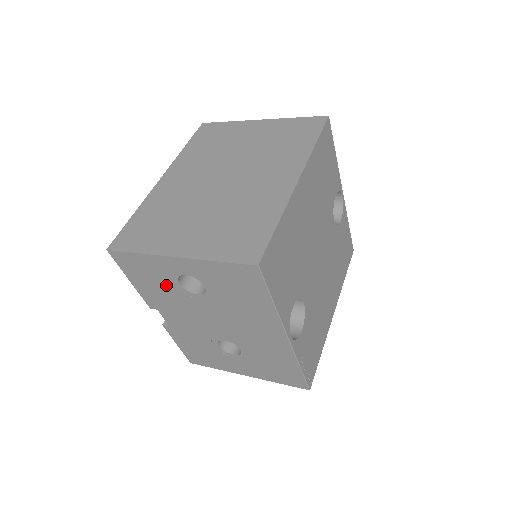
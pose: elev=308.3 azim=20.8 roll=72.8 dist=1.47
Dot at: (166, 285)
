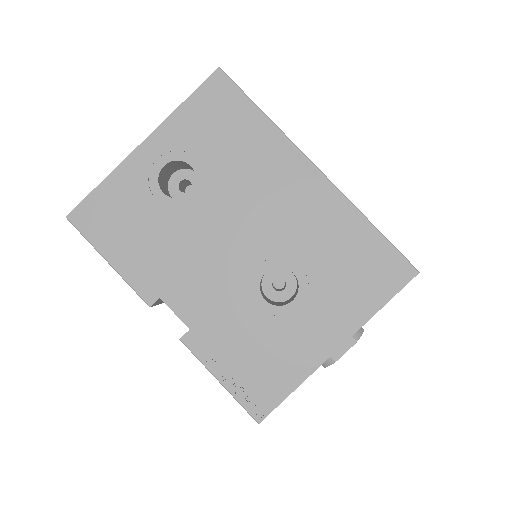
Dot at: (151, 216)
